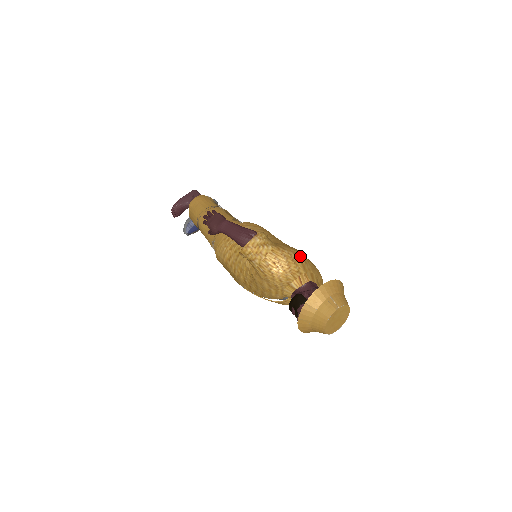
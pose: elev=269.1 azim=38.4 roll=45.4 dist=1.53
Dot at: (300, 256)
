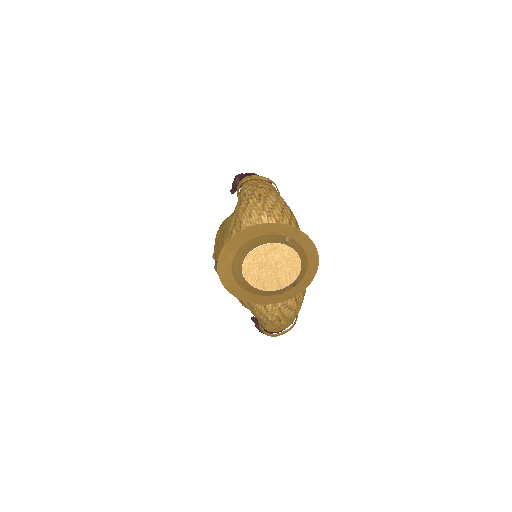
Dot at: (295, 221)
